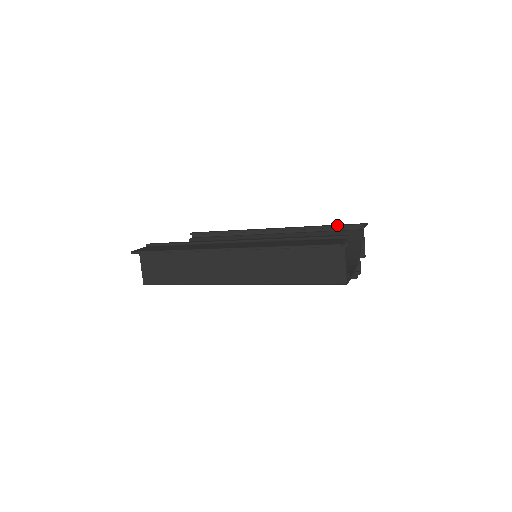
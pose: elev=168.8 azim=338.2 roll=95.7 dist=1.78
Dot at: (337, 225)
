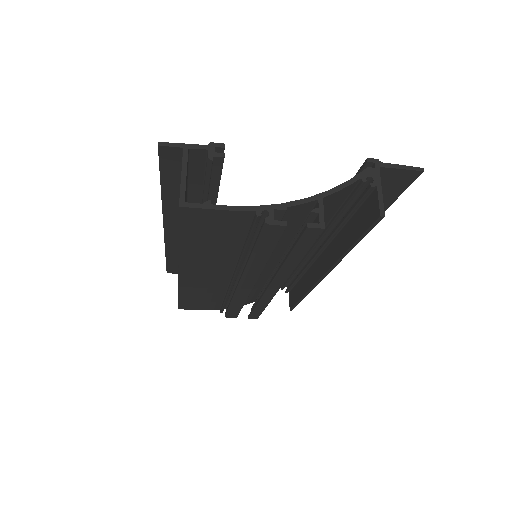
Dot at: occluded
